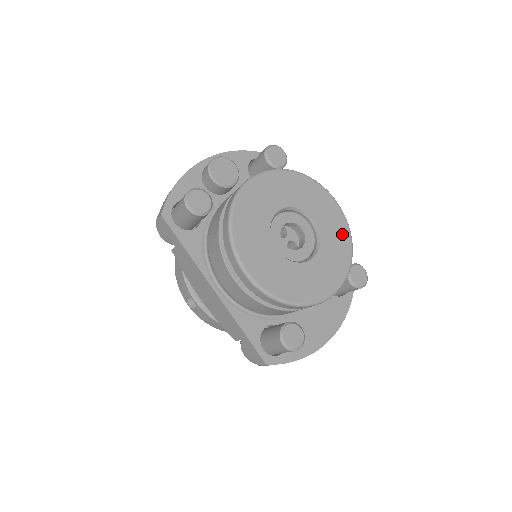
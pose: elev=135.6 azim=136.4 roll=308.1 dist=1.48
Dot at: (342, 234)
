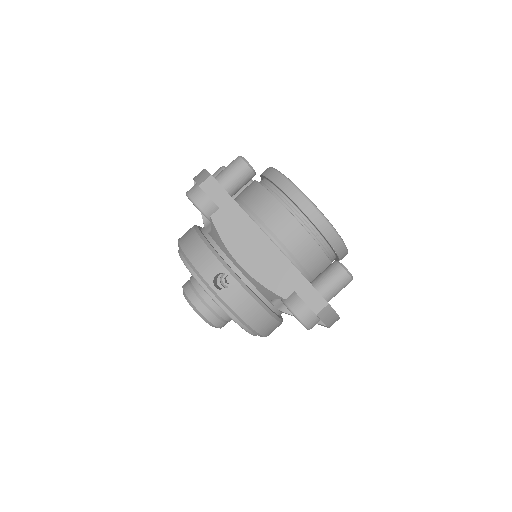
Dot at: occluded
